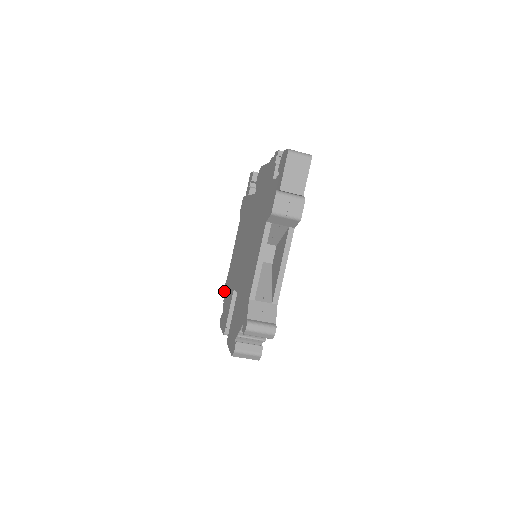
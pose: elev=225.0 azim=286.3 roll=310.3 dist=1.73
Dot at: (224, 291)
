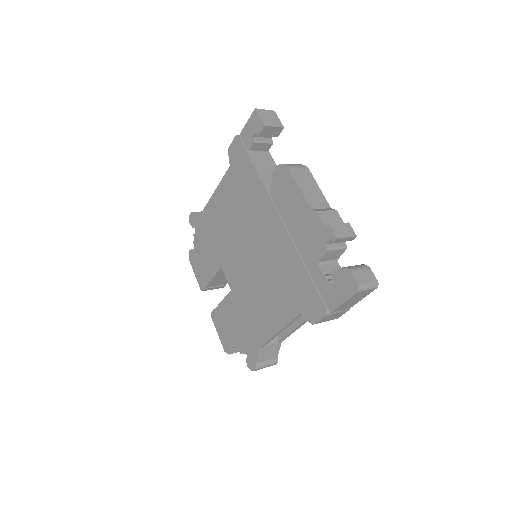
Dot at: (194, 224)
